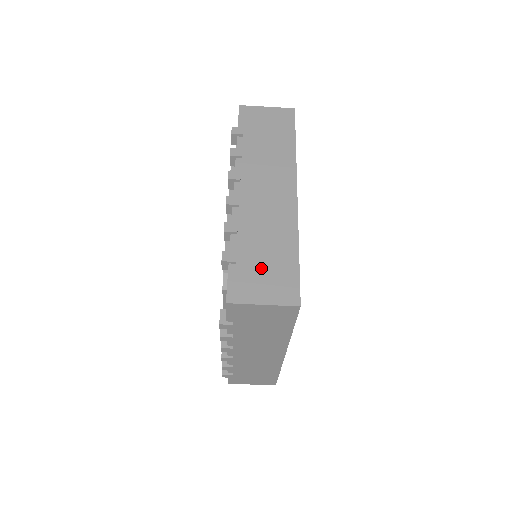
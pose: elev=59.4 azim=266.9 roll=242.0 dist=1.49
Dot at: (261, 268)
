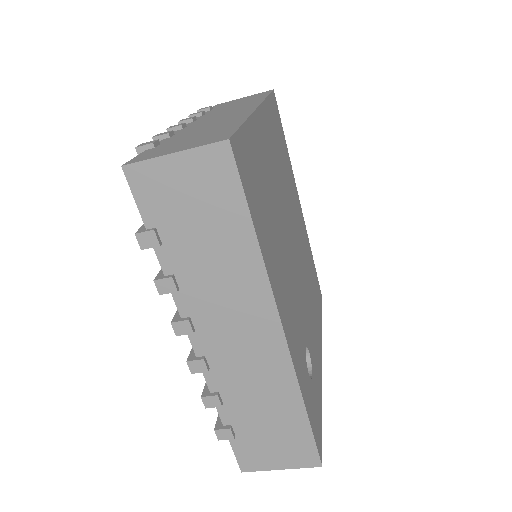
Dot at: (266, 437)
